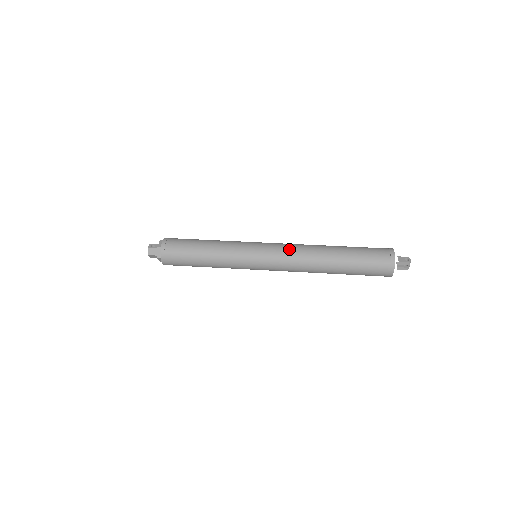
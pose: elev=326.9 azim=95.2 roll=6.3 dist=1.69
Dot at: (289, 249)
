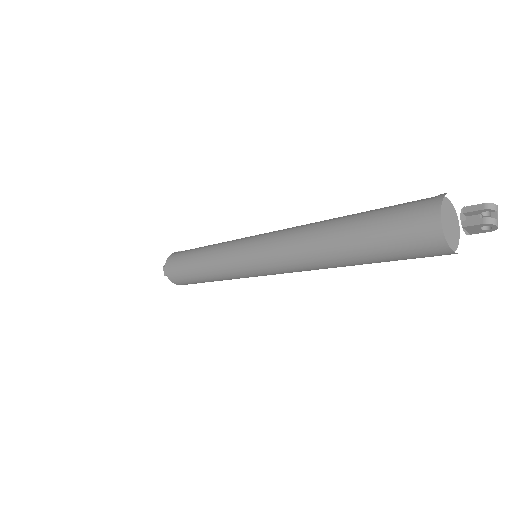
Dot at: occluded
